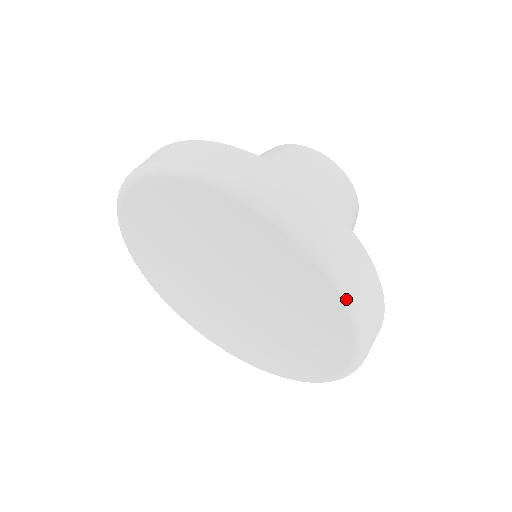
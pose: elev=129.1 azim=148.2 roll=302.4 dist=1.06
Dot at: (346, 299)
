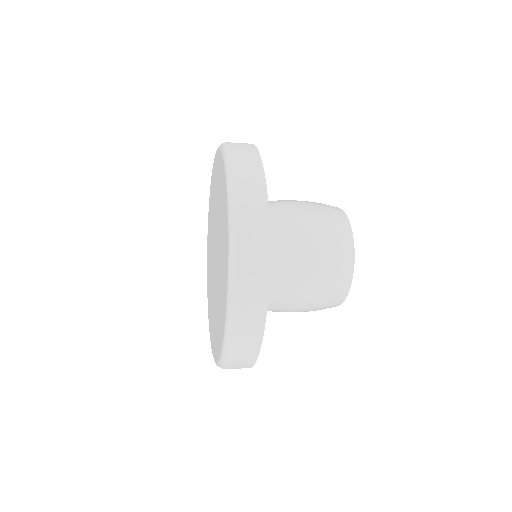
Dot at: (229, 208)
